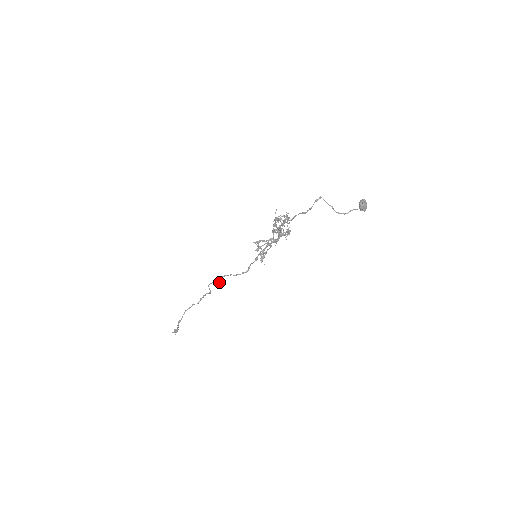
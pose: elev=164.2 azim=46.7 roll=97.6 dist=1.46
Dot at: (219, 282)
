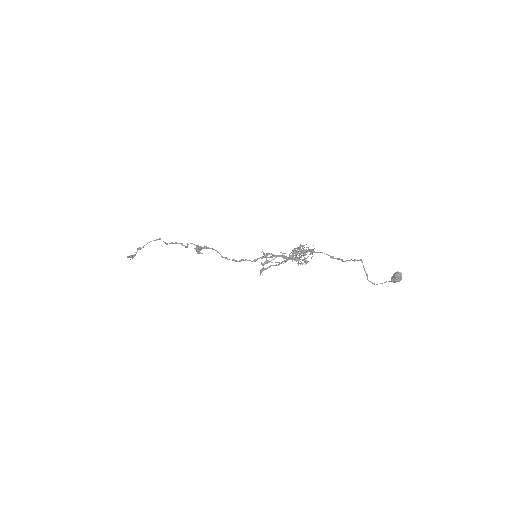
Dot at: (201, 249)
